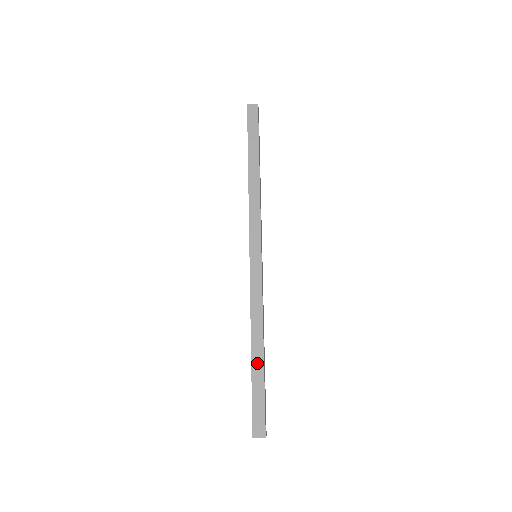
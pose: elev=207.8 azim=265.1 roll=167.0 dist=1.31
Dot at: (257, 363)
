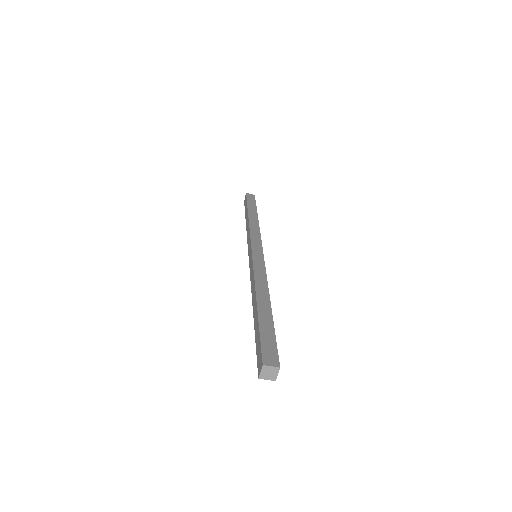
Dot at: (264, 310)
